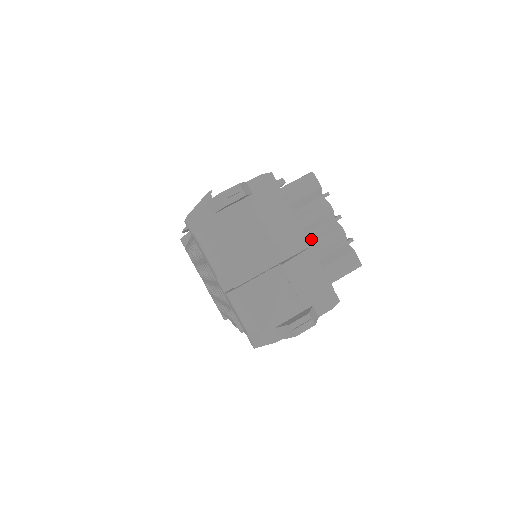
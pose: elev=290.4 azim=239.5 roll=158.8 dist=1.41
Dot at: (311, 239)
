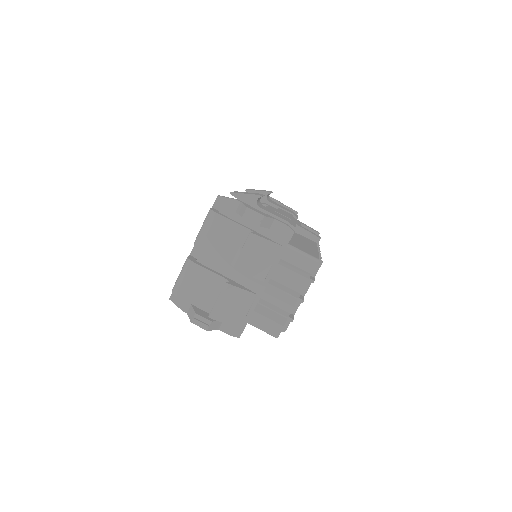
Dot at: (270, 290)
